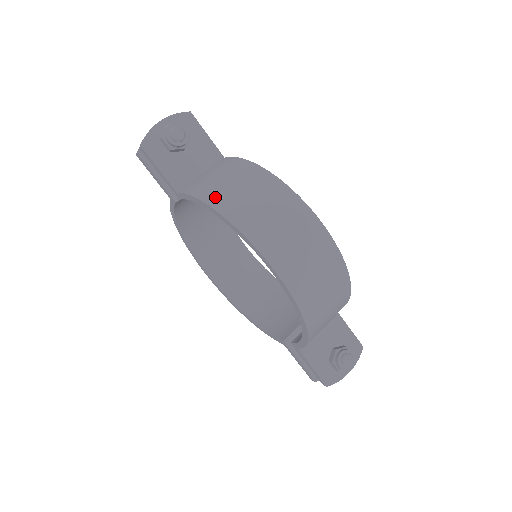
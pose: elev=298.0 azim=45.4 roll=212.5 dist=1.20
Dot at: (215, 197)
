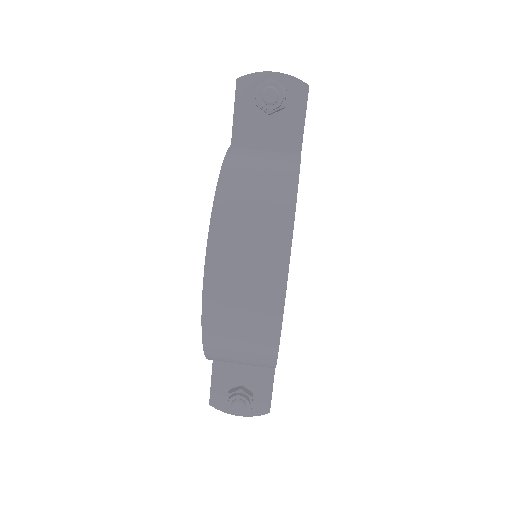
Dot at: (232, 176)
